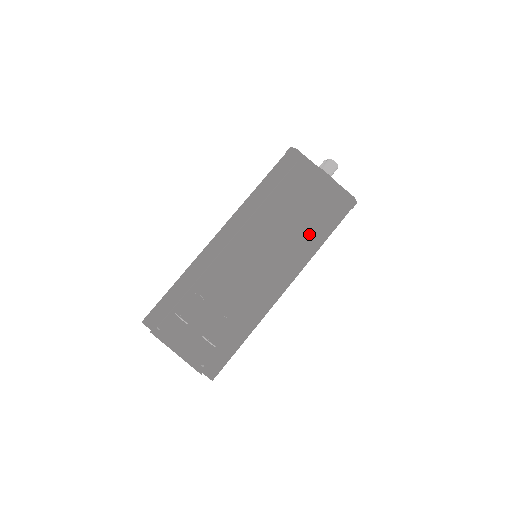
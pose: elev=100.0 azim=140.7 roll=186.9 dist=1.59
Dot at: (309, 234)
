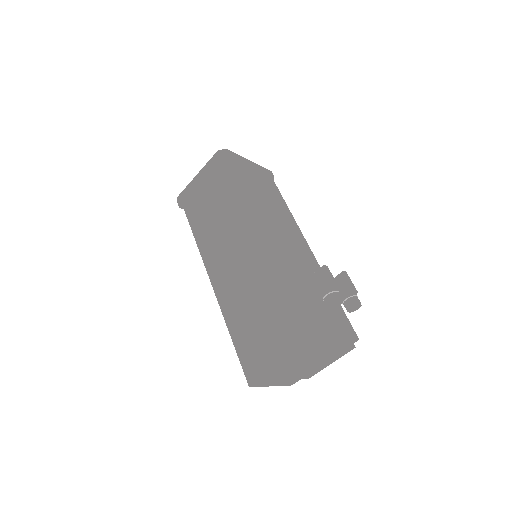
Dot at: occluded
